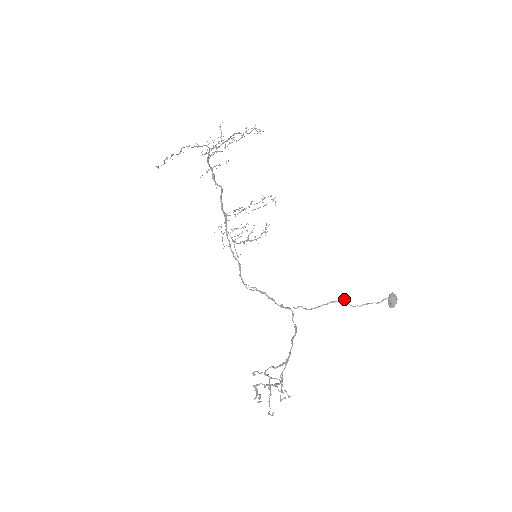
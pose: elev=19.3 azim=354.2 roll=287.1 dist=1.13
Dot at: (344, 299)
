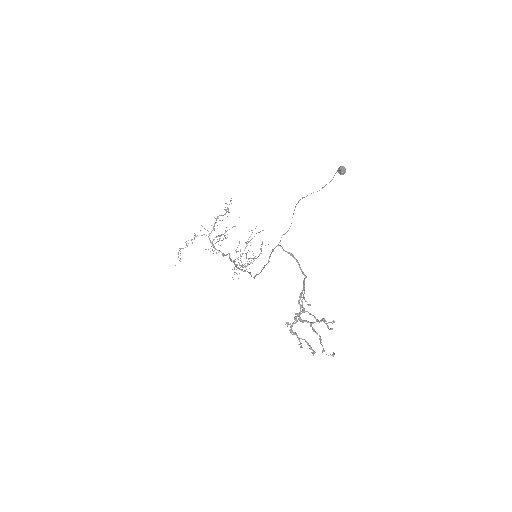
Dot at: (302, 197)
